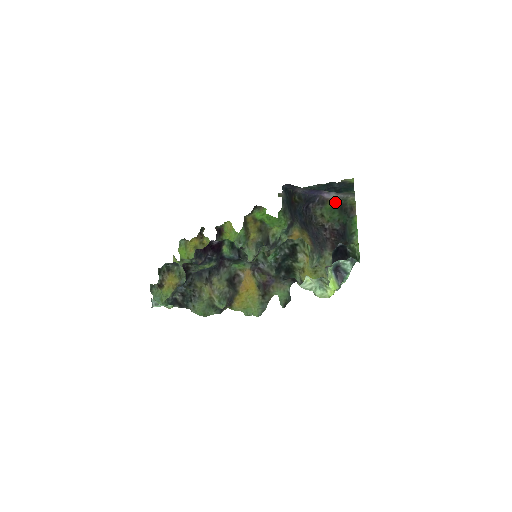
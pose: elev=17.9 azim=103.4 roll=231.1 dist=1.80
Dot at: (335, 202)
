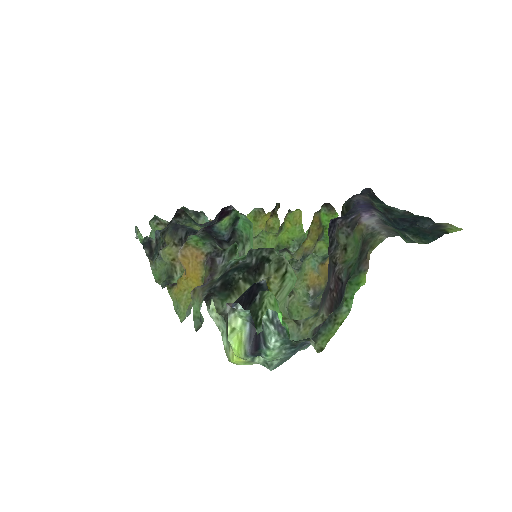
Dot at: (363, 233)
